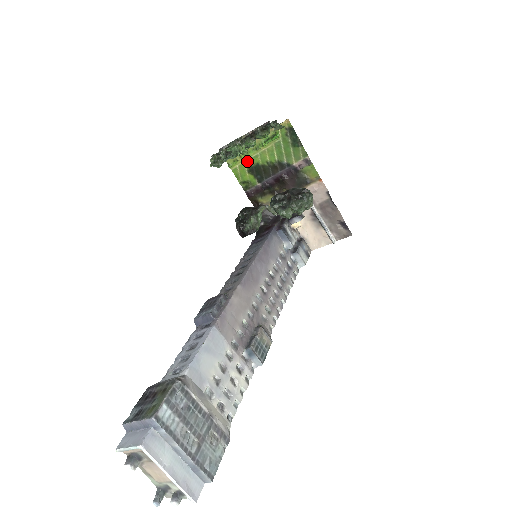
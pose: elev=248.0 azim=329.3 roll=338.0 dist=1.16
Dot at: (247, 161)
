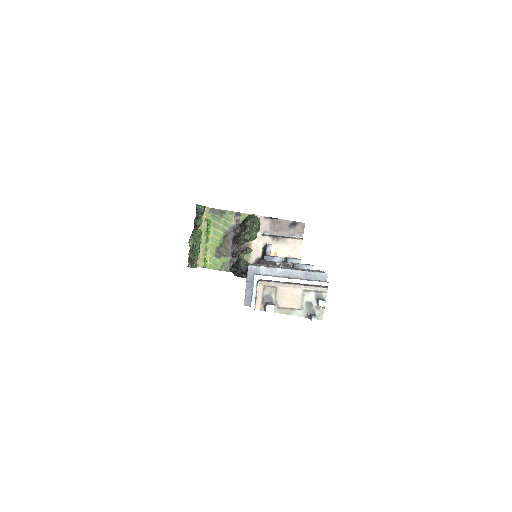
Dot at: (210, 253)
